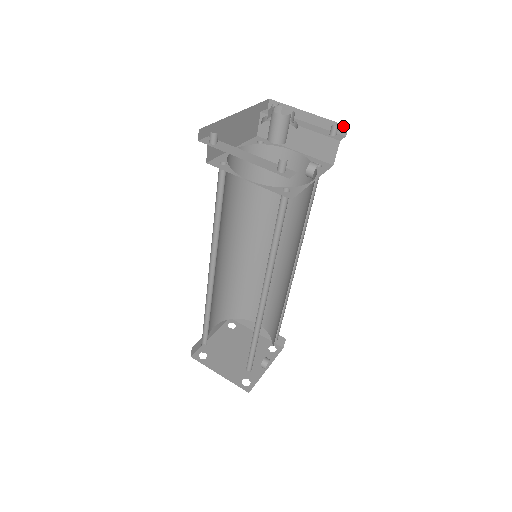
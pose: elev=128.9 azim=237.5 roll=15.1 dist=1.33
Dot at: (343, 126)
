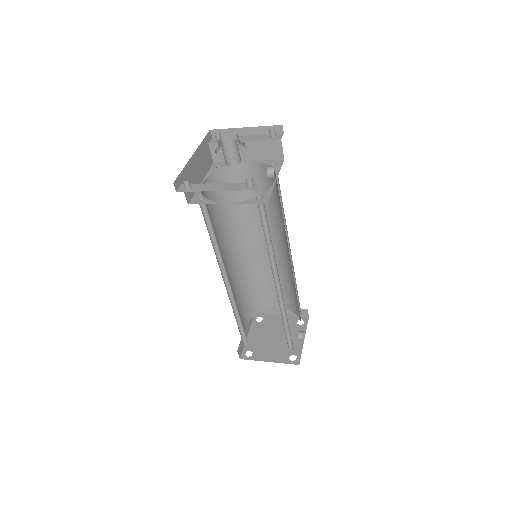
Dot at: (278, 126)
